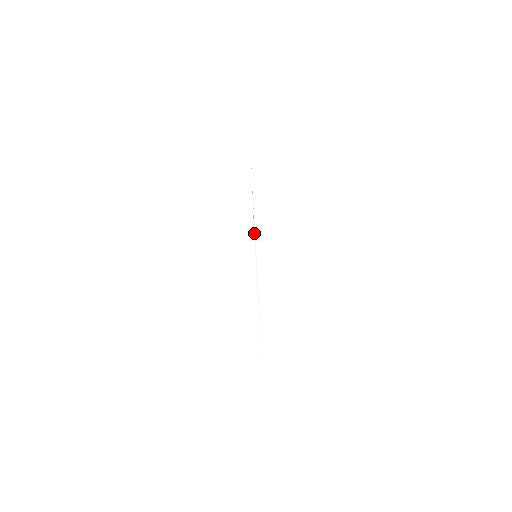
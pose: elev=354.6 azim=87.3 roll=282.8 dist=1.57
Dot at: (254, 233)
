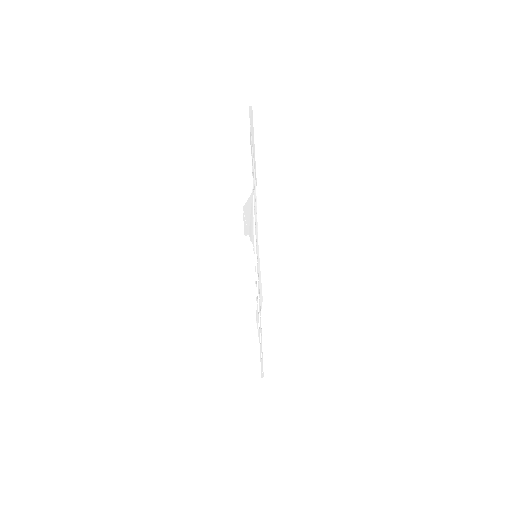
Dot at: (253, 231)
